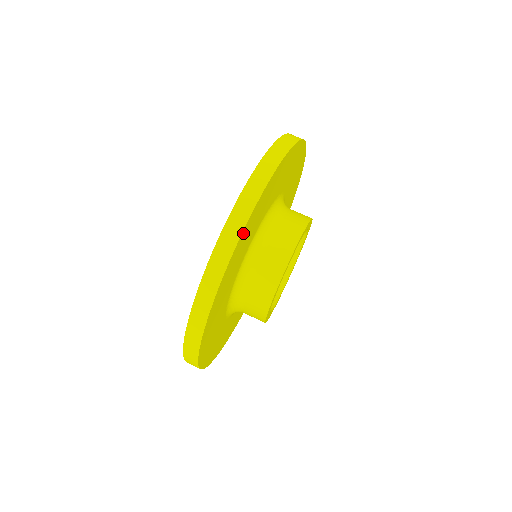
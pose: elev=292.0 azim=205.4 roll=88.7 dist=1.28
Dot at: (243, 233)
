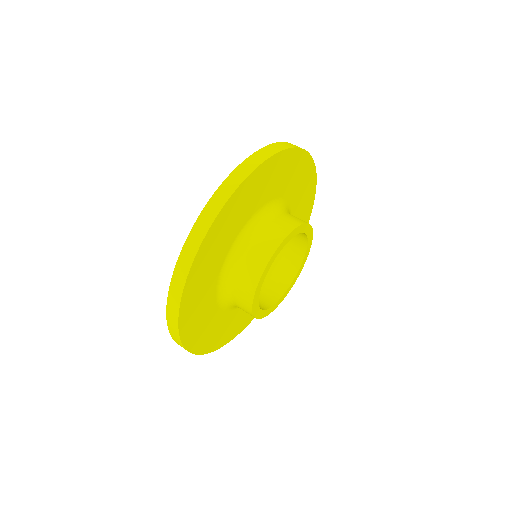
Dot at: (187, 286)
